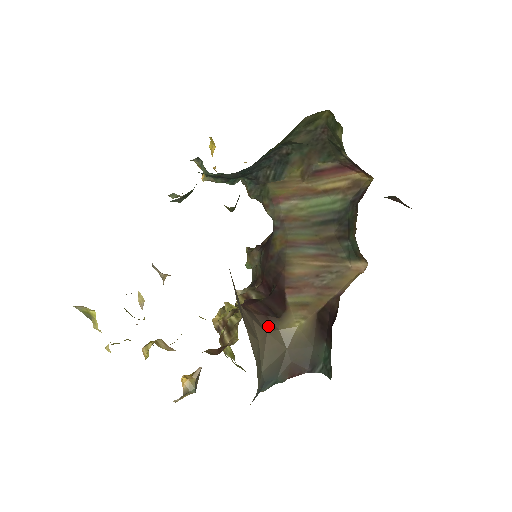
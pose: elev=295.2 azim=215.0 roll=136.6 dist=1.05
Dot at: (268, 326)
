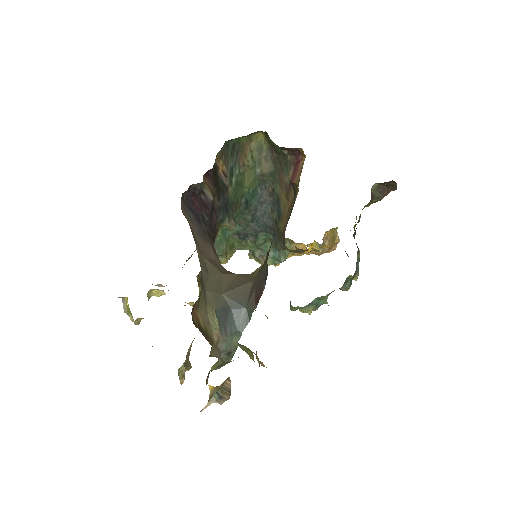
Dot at: occluded
